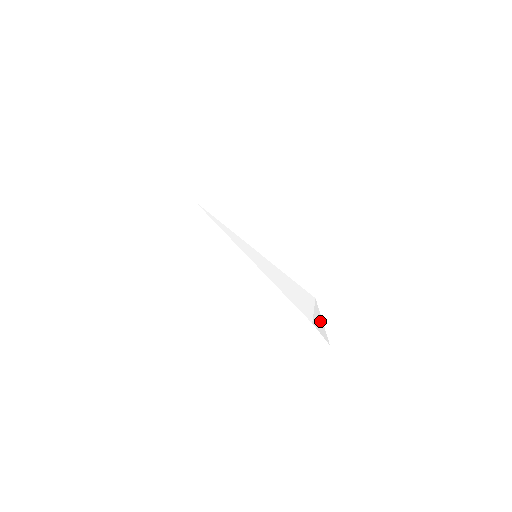
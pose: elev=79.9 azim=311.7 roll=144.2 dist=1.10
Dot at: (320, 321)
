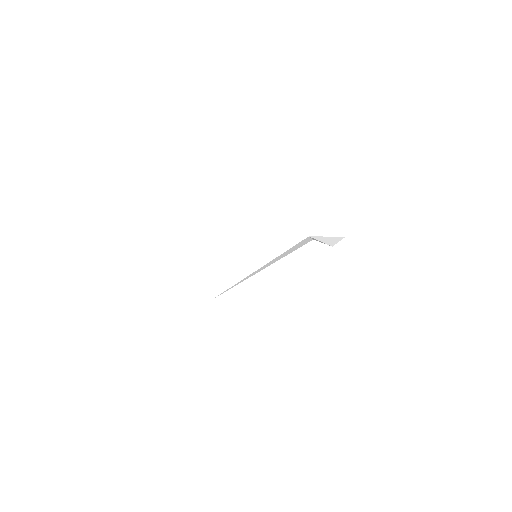
Dot at: occluded
